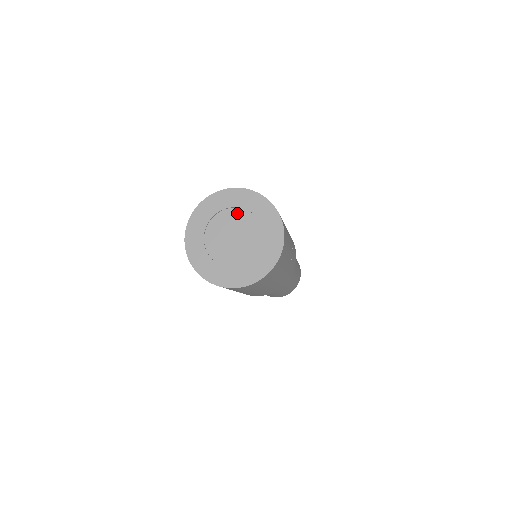
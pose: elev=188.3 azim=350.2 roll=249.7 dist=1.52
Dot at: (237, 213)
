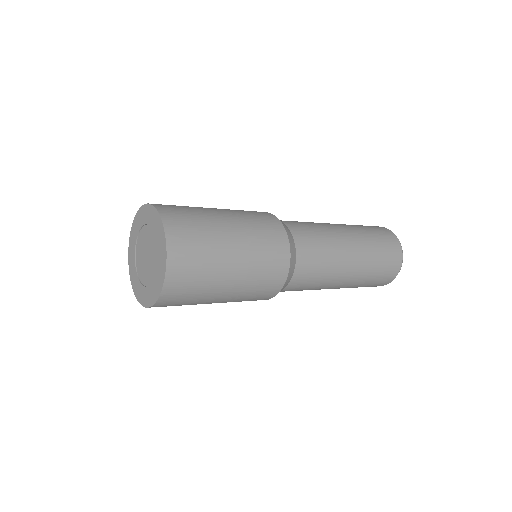
Dot at: (144, 231)
